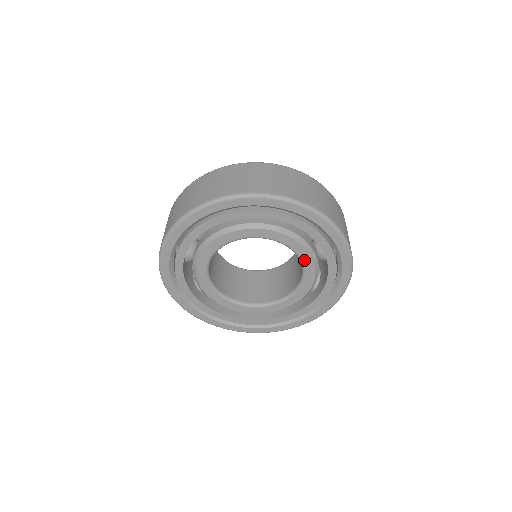
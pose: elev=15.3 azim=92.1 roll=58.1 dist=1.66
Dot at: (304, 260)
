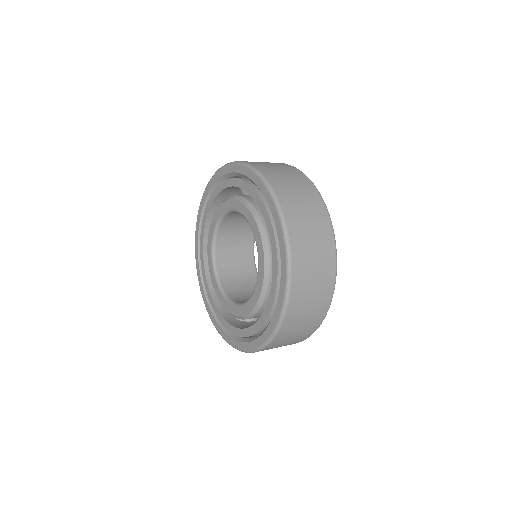
Dot at: (257, 239)
